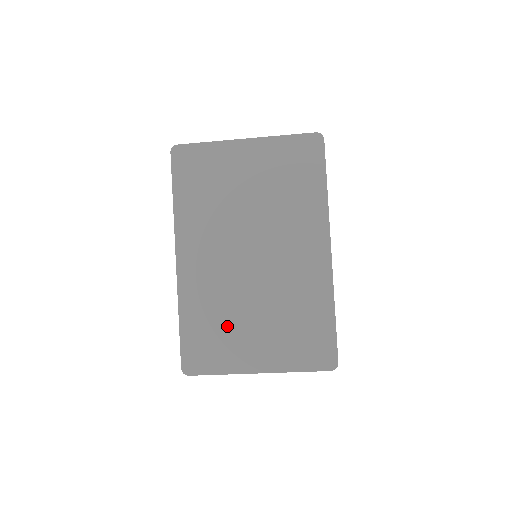
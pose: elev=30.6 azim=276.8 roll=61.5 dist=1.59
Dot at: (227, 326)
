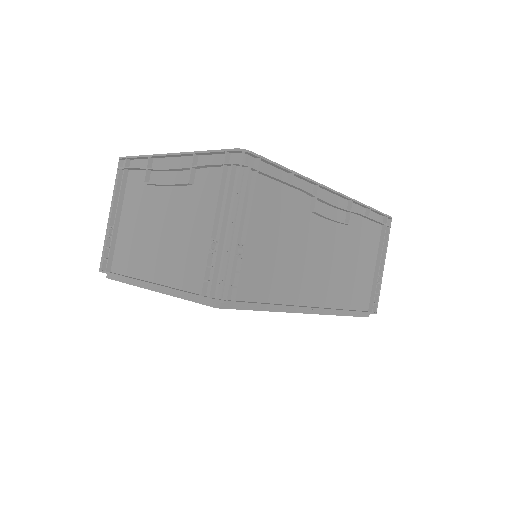
Dot at: occluded
